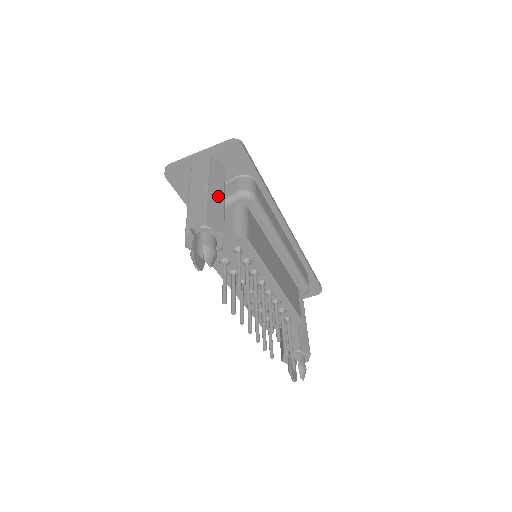
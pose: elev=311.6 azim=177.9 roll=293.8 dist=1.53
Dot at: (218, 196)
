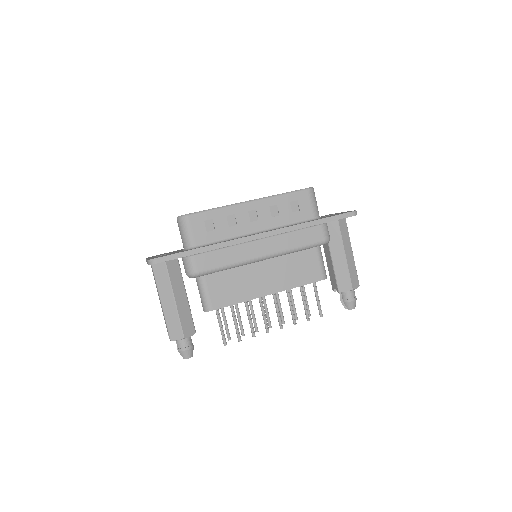
Dot at: (170, 305)
